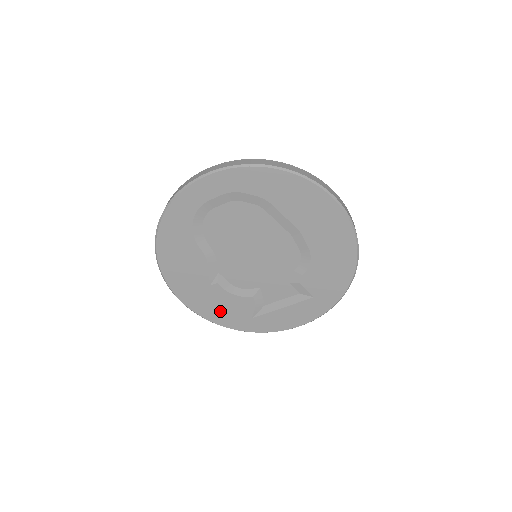
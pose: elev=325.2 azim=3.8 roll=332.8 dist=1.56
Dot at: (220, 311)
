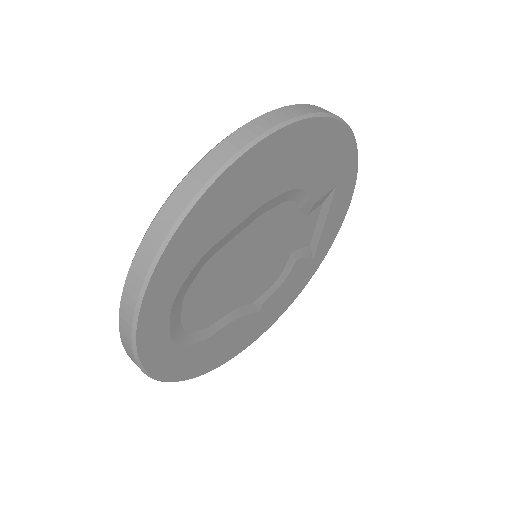
Dot at: (288, 296)
